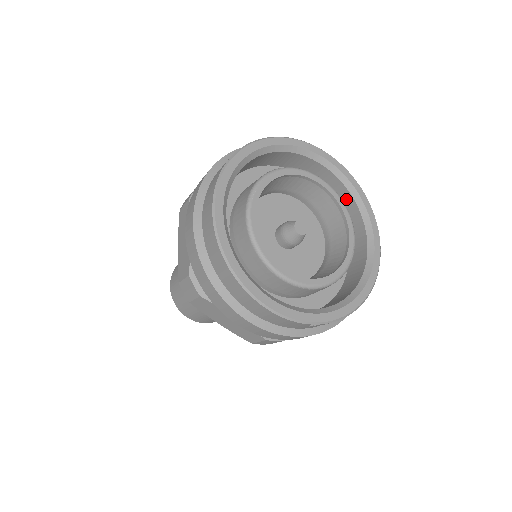
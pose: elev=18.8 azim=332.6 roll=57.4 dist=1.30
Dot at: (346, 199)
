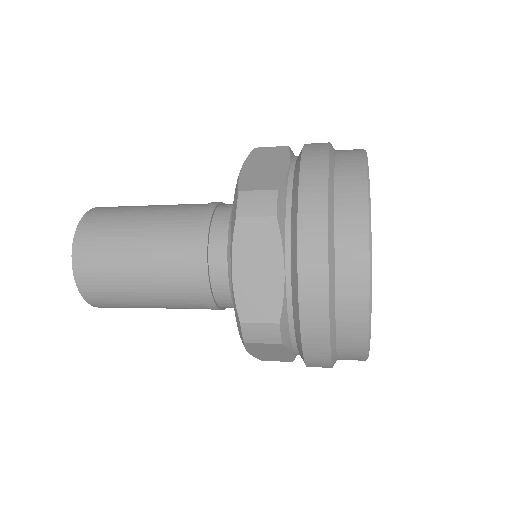
Dot at: occluded
